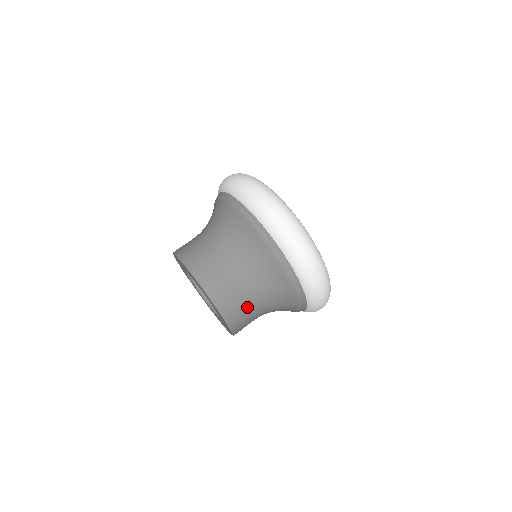
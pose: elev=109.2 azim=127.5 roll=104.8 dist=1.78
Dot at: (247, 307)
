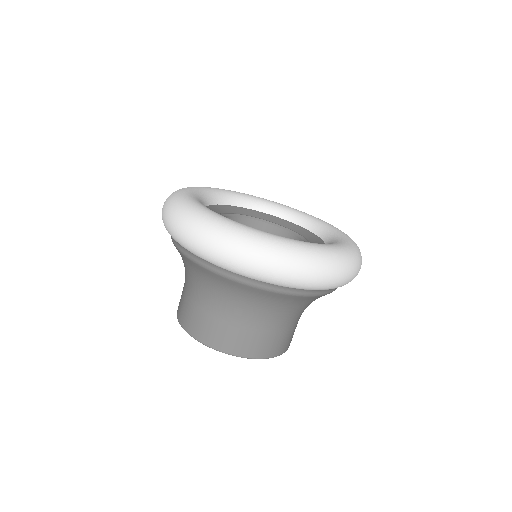
Dot at: (277, 333)
